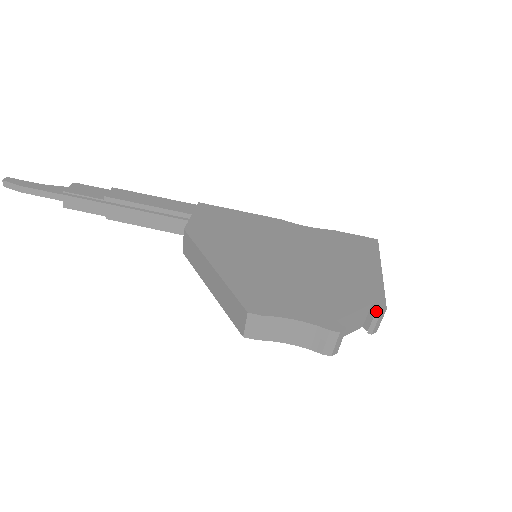
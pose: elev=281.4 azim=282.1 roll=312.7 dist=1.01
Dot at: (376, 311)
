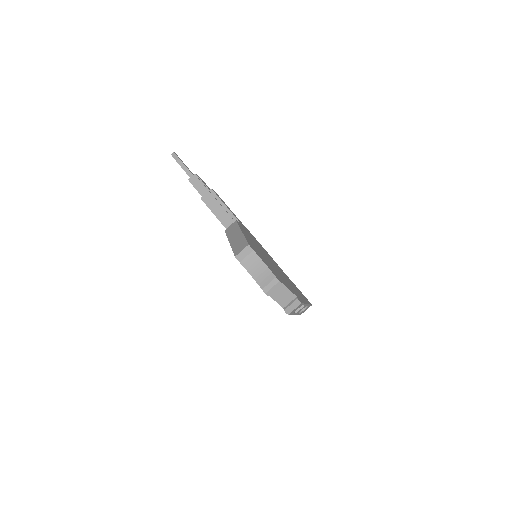
Dot at: (297, 299)
